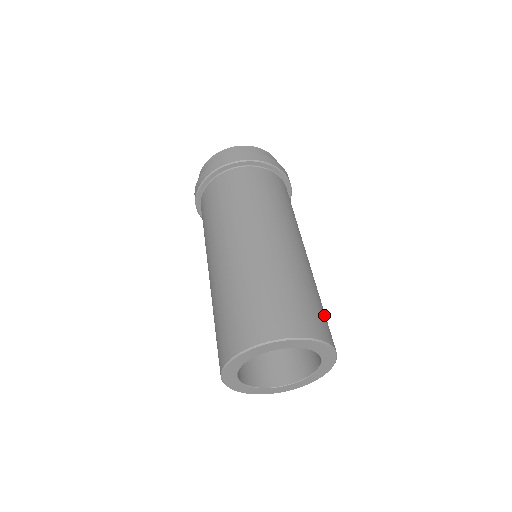
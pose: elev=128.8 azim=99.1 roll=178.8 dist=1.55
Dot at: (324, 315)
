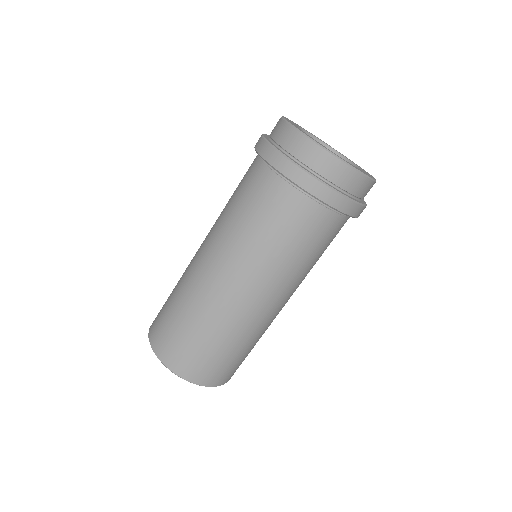
Dot at: (241, 361)
